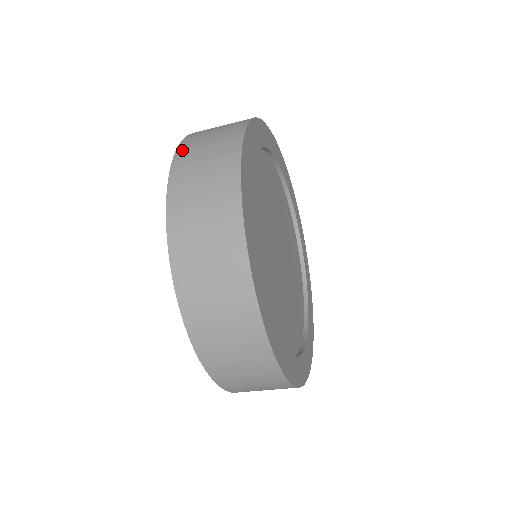
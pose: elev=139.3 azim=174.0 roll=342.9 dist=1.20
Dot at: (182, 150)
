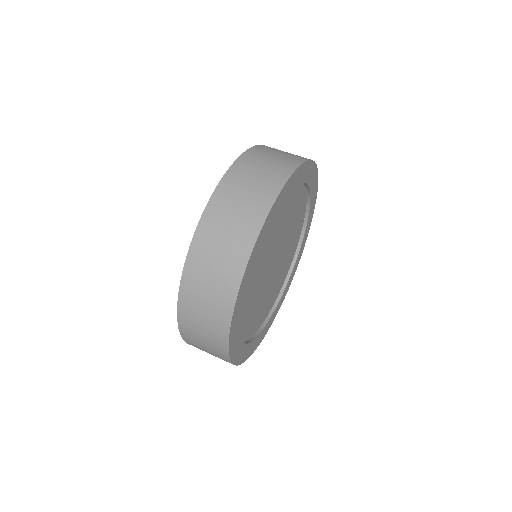
Dot at: (212, 207)
